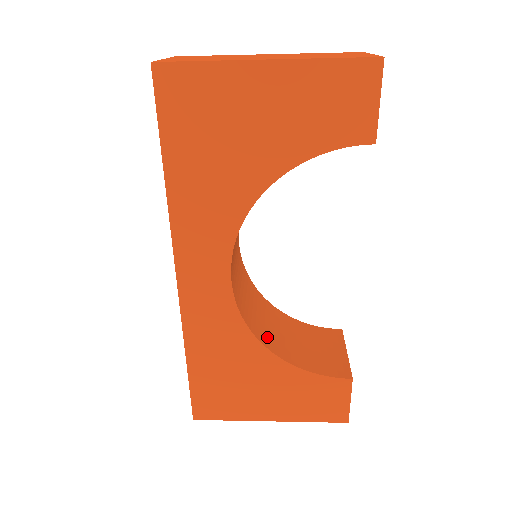
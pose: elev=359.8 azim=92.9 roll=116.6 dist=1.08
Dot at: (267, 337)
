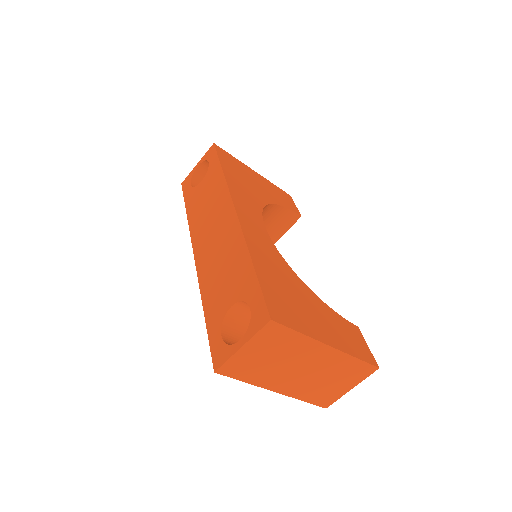
Dot at: occluded
